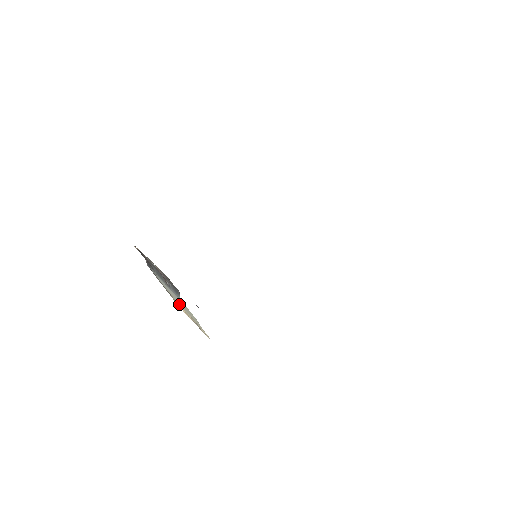
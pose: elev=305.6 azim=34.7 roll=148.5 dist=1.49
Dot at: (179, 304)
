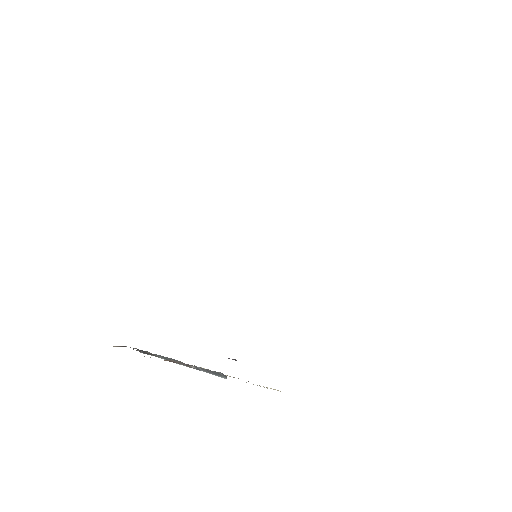
Dot at: occluded
